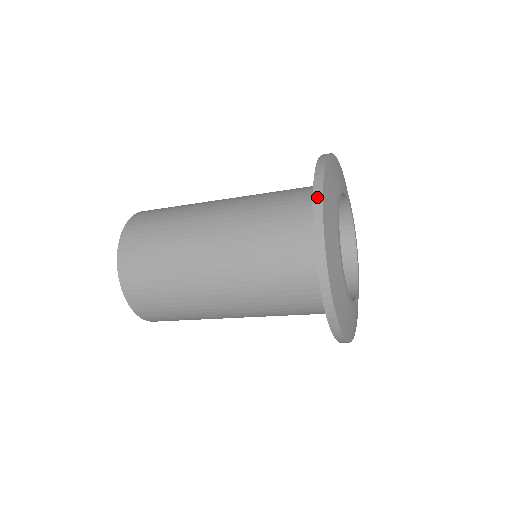
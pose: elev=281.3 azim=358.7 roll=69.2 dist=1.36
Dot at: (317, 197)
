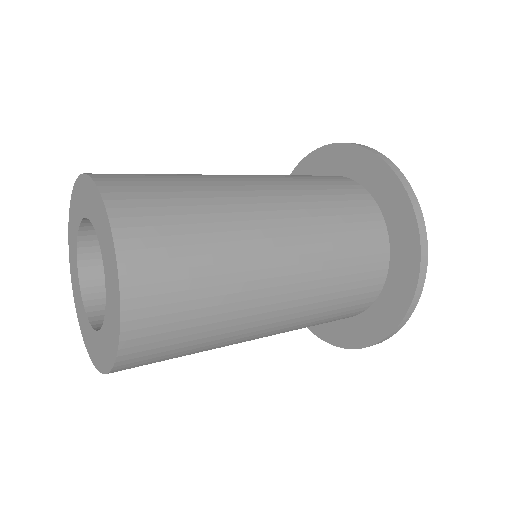
Dot at: (398, 172)
